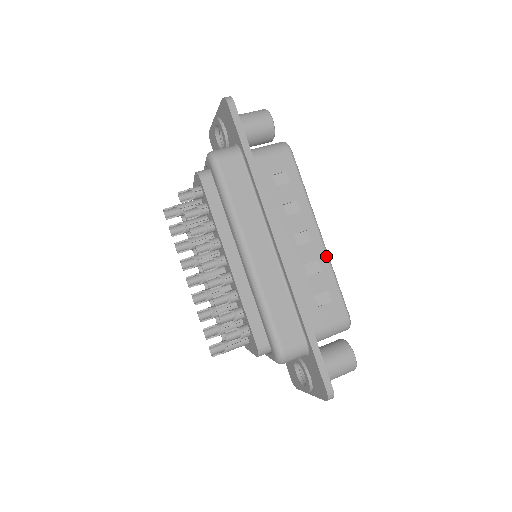
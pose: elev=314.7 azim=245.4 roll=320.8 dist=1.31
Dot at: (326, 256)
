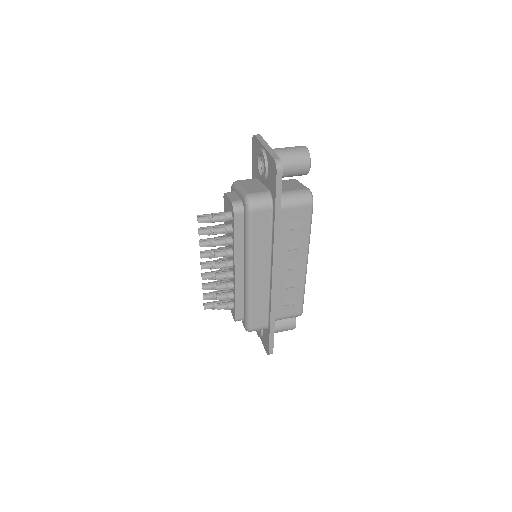
Dot at: (304, 278)
